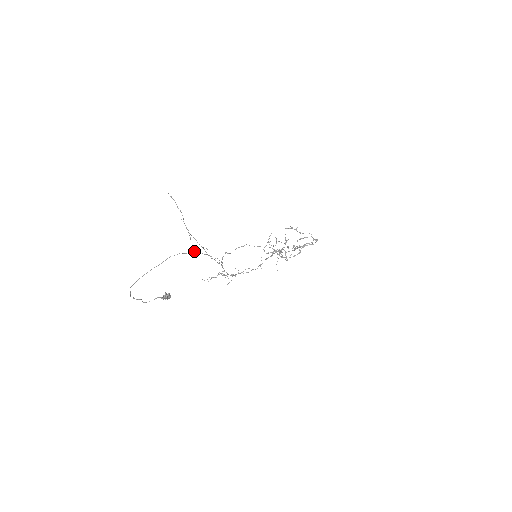
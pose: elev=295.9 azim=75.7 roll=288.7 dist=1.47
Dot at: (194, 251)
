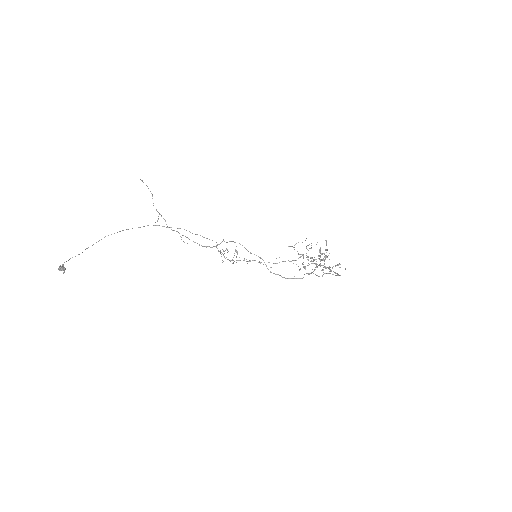
Dot at: (179, 228)
